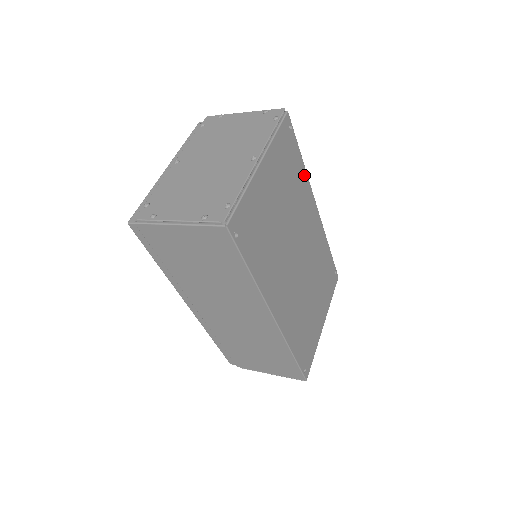
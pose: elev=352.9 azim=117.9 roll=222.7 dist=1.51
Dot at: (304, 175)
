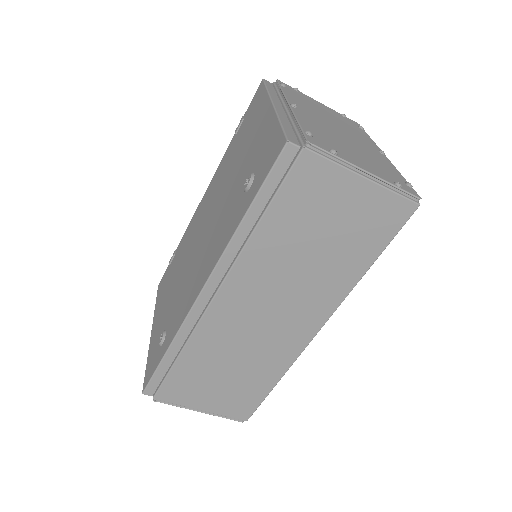
Dot at: occluded
